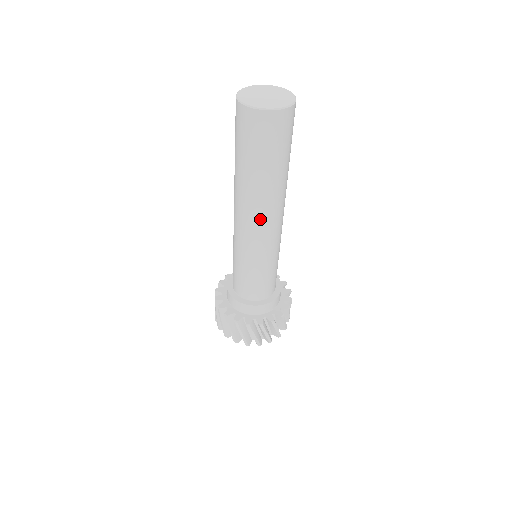
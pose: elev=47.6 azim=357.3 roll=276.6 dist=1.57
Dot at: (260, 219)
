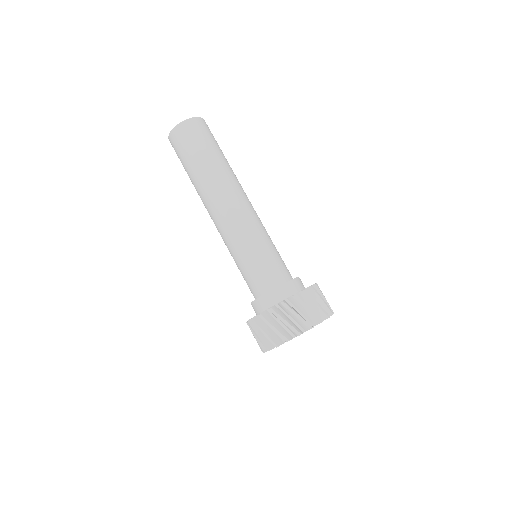
Dot at: (213, 209)
